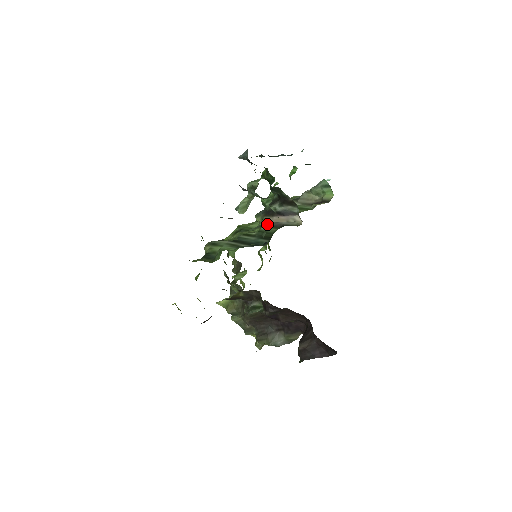
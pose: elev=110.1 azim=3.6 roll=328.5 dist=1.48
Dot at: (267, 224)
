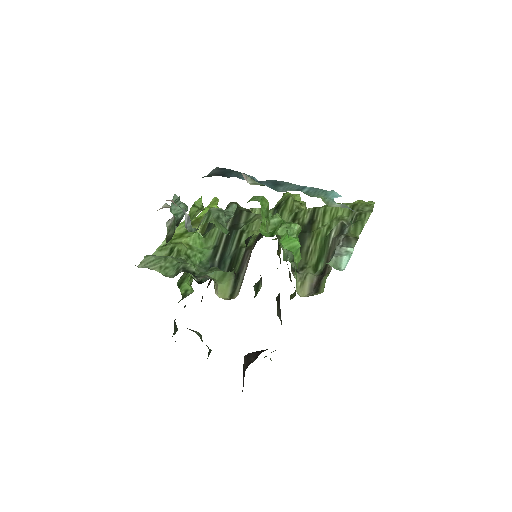
Dot at: (247, 250)
